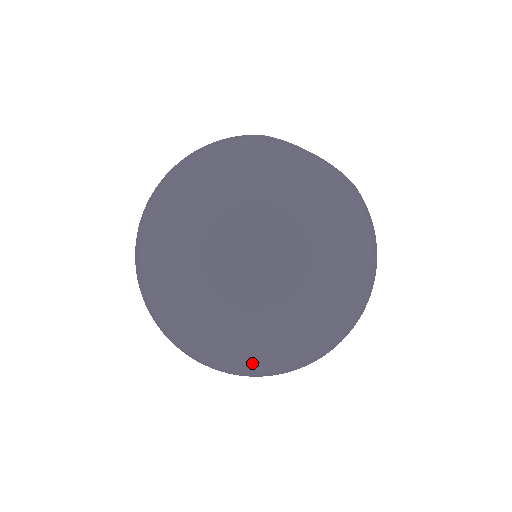
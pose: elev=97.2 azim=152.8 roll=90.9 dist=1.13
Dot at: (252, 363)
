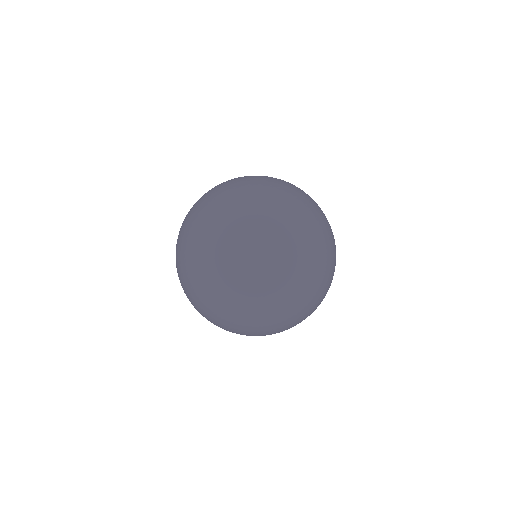
Dot at: (293, 260)
